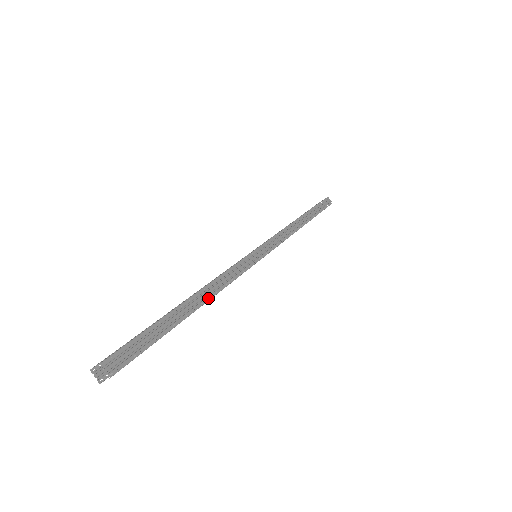
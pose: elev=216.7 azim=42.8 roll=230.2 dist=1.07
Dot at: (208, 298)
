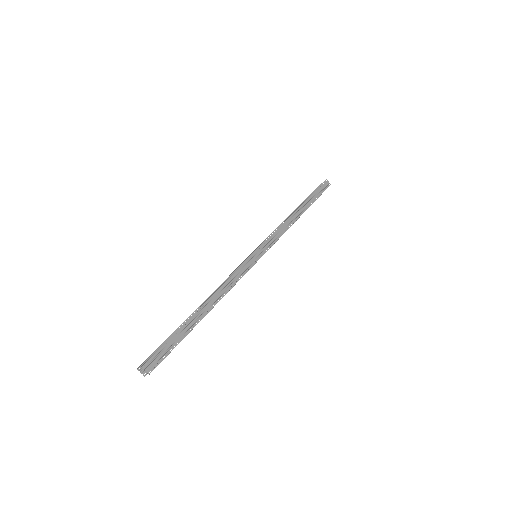
Dot at: (215, 303)
